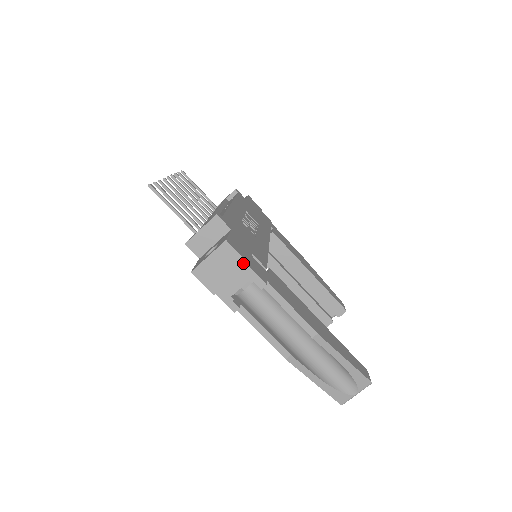
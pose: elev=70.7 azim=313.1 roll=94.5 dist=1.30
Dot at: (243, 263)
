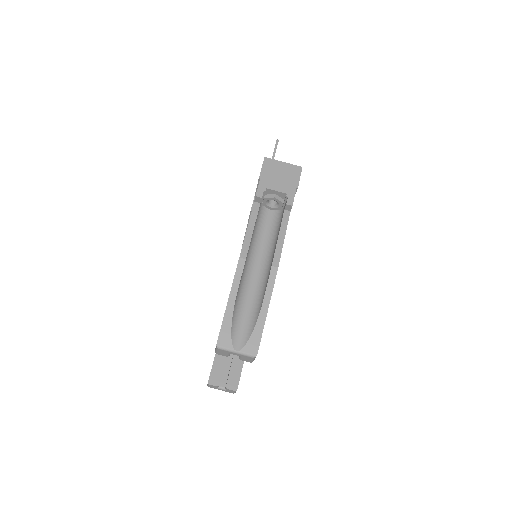
Dot at: (296, 184)
